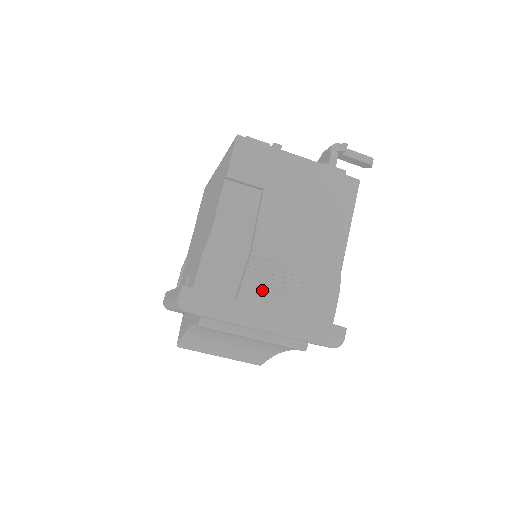
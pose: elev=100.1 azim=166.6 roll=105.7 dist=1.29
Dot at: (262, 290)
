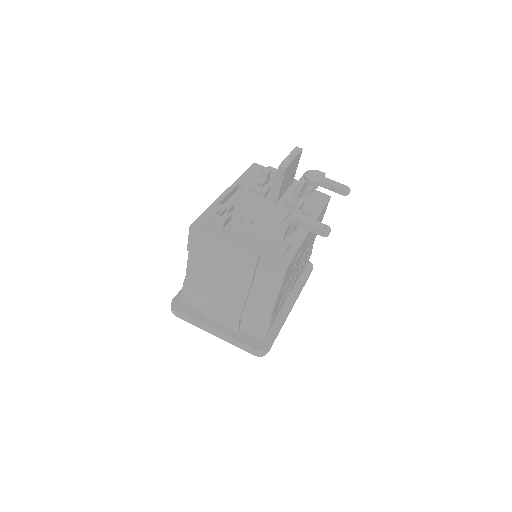
Dot at: (214, 316)
